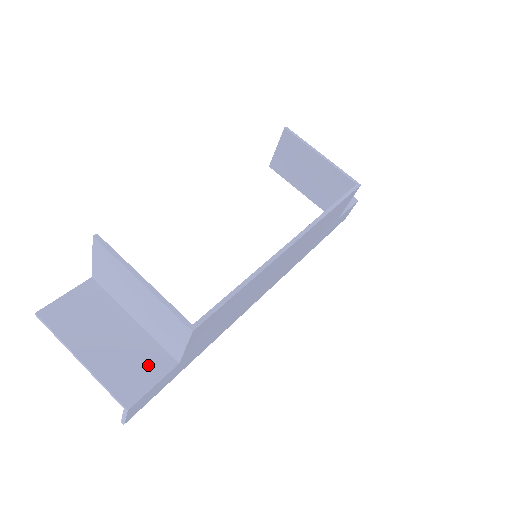
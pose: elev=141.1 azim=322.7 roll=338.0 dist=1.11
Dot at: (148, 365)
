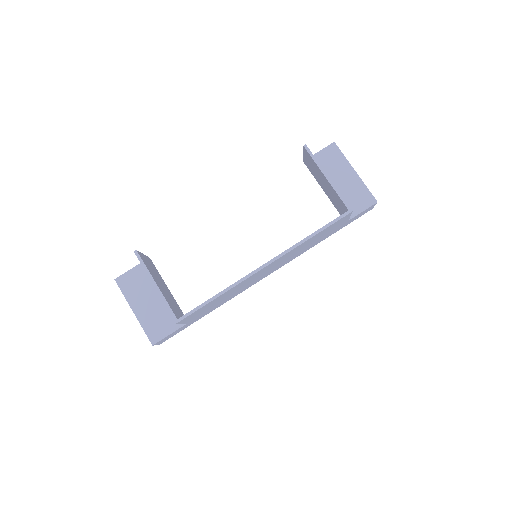
Dot at: (168, 322)
